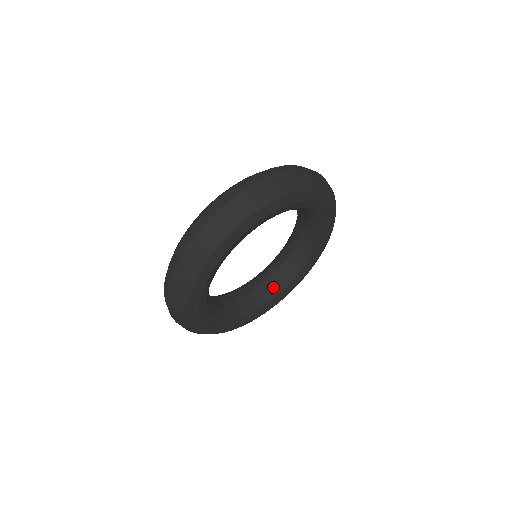
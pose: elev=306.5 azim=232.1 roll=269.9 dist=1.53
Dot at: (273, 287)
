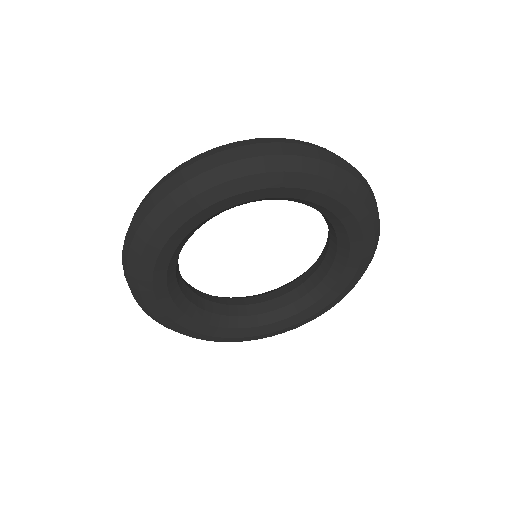
Dot at: (292, 302)
